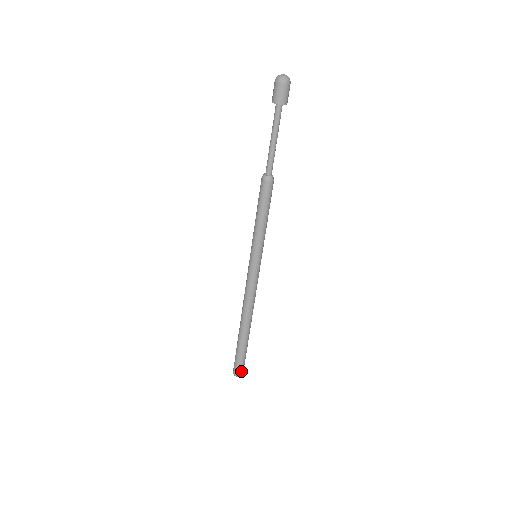
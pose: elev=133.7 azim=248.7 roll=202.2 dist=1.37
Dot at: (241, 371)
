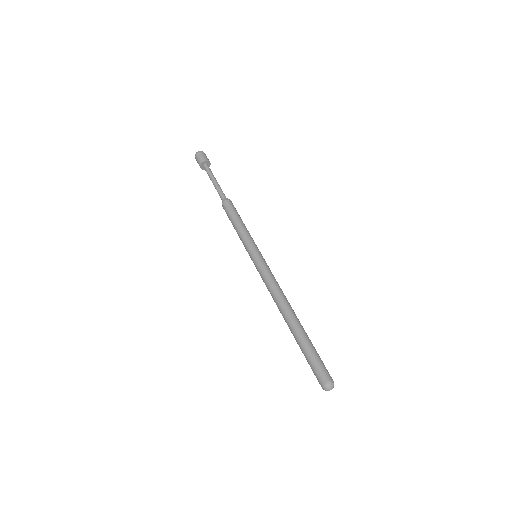
Dot at: occluded
